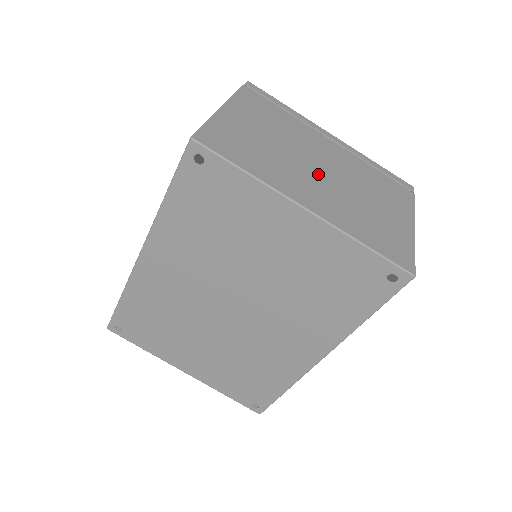
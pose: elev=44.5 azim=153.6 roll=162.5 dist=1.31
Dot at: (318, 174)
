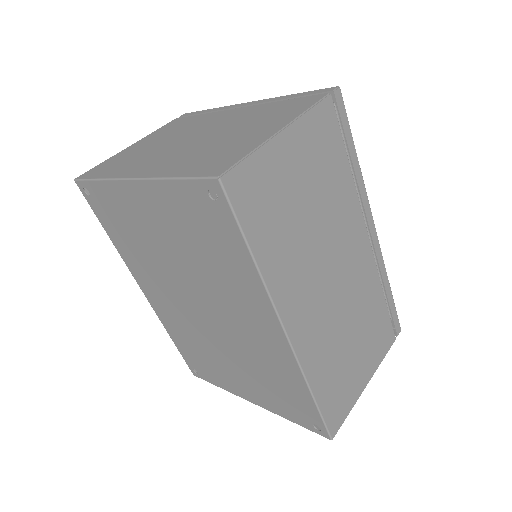
Dot at: (183, 144)
